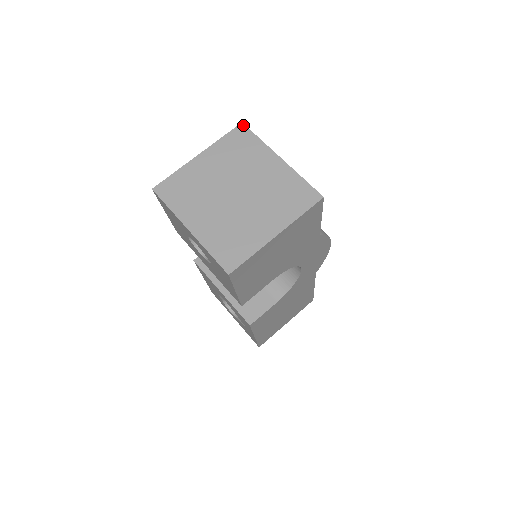
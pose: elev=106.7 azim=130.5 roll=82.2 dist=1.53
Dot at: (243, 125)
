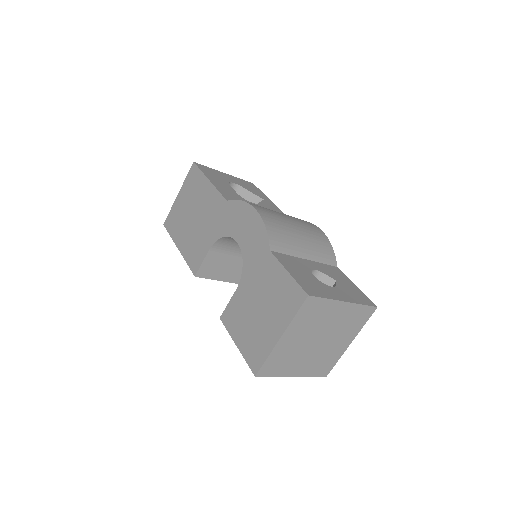
Dot at: (310, 297)
